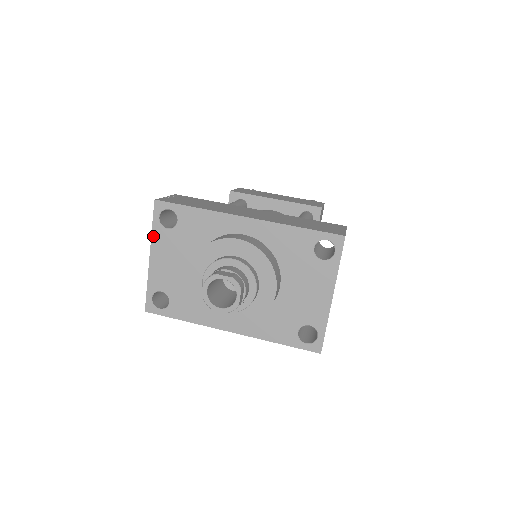
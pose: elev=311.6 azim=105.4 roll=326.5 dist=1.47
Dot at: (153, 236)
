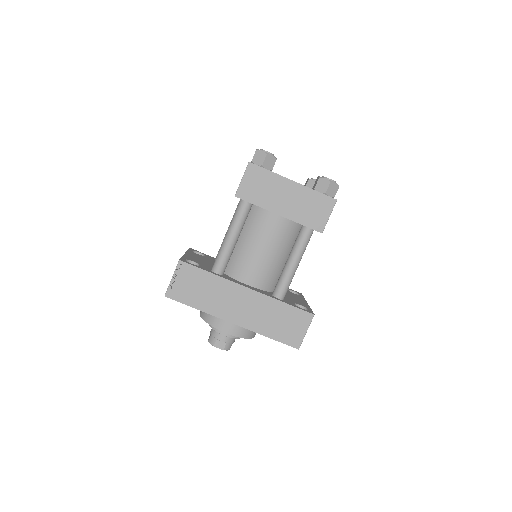
Dot at: occluded
